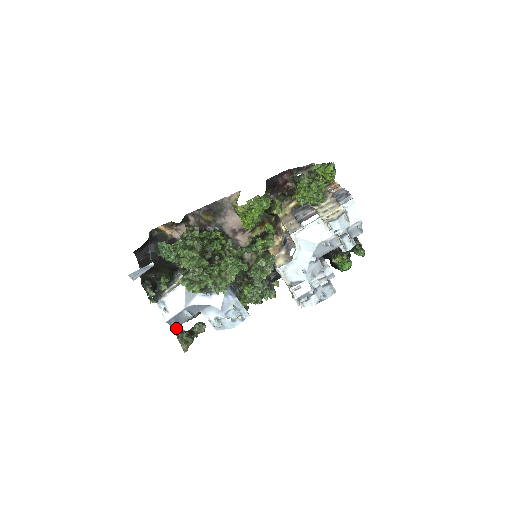
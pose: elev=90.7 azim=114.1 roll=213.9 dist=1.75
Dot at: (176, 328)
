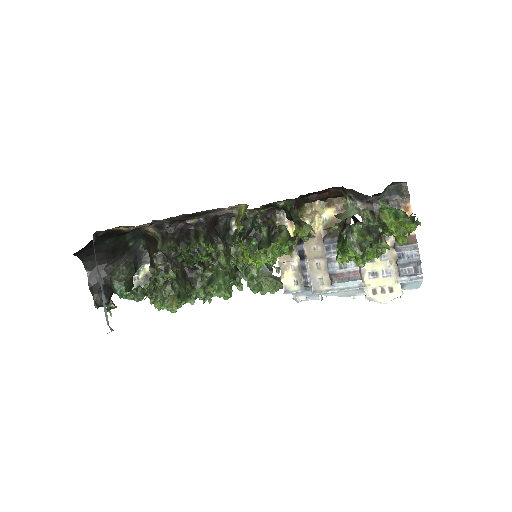
Dot at: occluded
